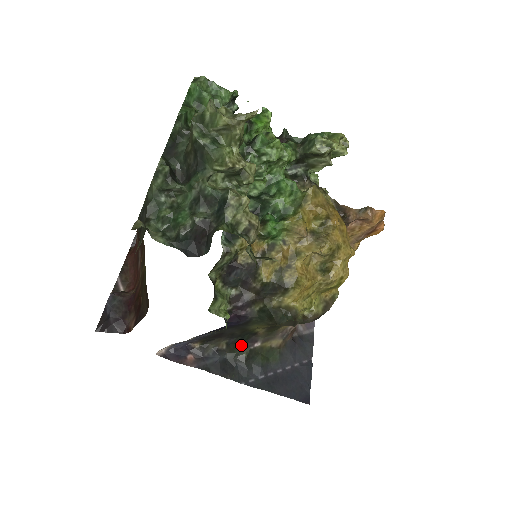
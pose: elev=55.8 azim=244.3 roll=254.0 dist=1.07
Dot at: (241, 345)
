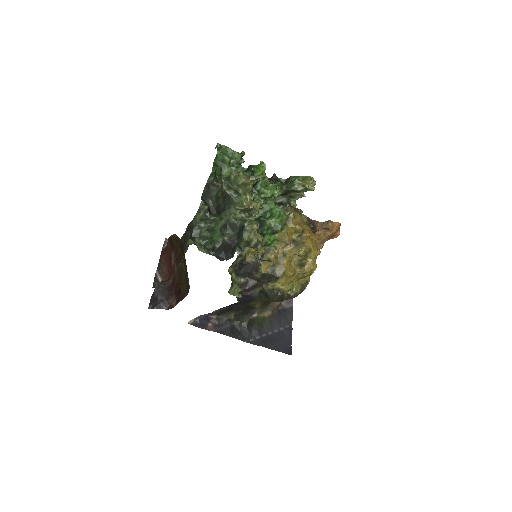
Dot at: (244, 316)
